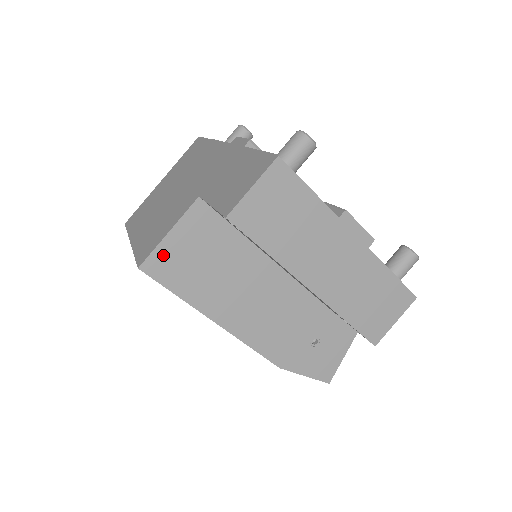
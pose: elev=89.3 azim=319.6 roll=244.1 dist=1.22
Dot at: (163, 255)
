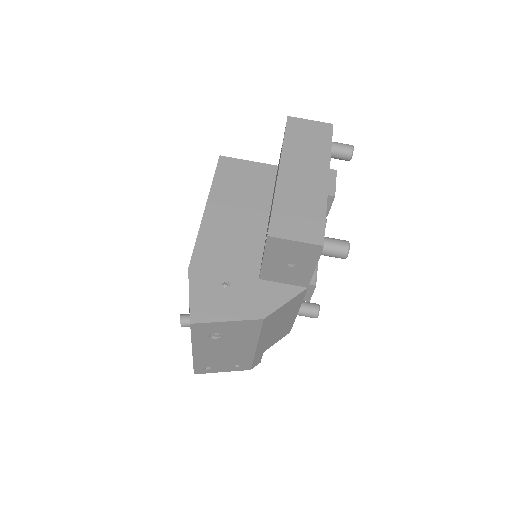
Dot at: (234, 163)
